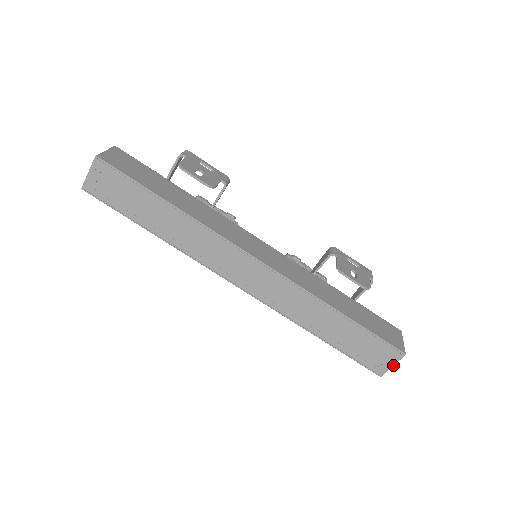
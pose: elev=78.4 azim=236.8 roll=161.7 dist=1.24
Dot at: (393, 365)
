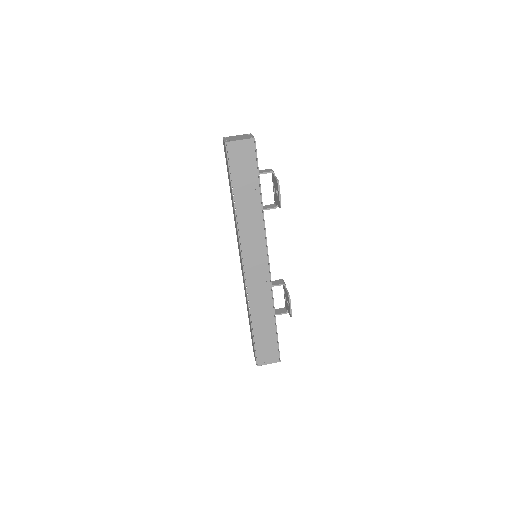
Dot at: occluded
